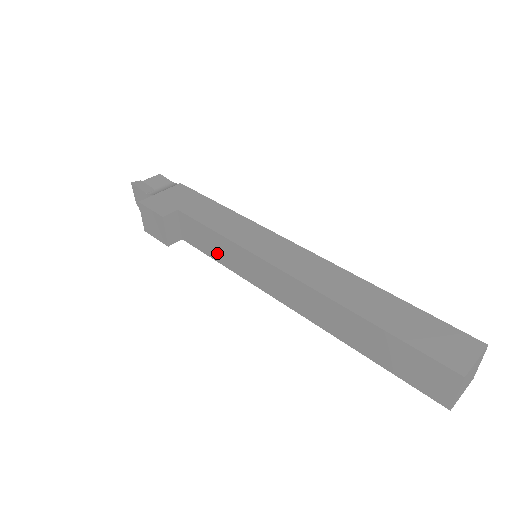
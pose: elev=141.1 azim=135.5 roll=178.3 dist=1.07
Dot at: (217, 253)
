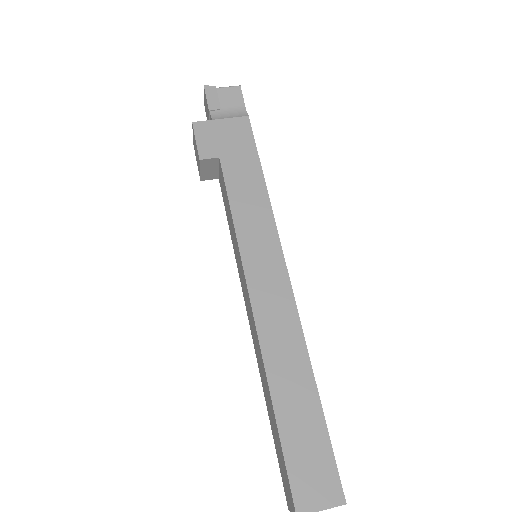
Dot at: (230, 225)
